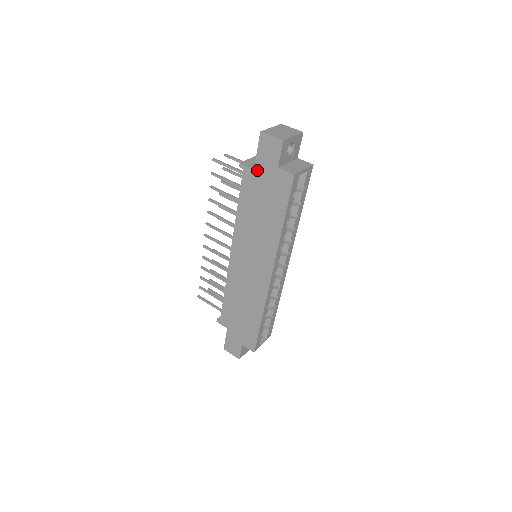
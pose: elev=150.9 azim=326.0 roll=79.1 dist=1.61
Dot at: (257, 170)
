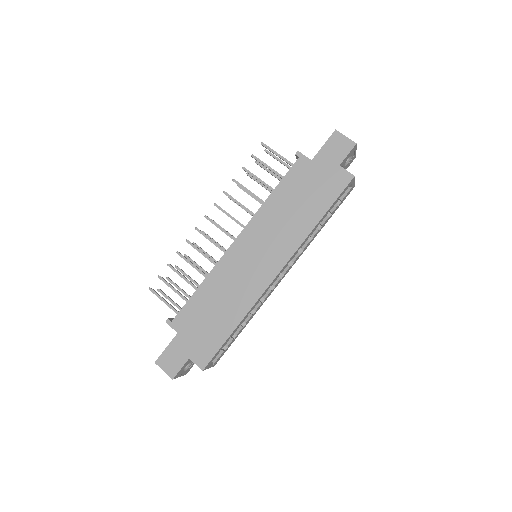
Dot at: (315, 162)
